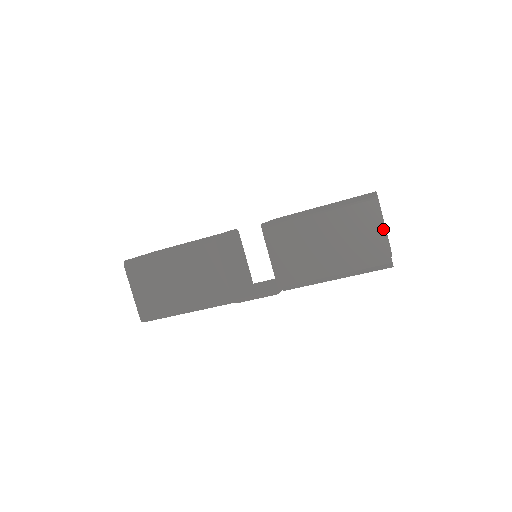
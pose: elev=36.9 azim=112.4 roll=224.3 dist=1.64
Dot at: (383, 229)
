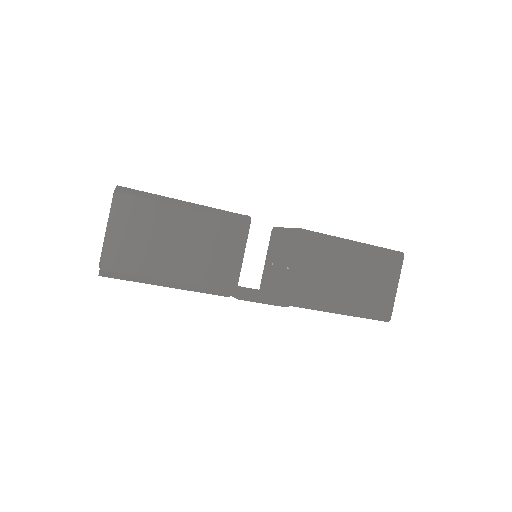
Dot at: (397, 286)
